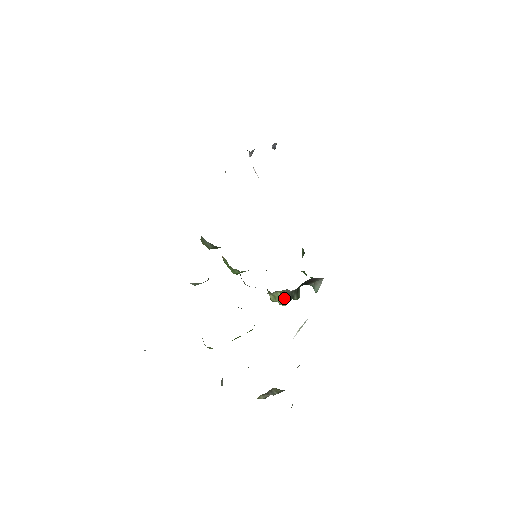
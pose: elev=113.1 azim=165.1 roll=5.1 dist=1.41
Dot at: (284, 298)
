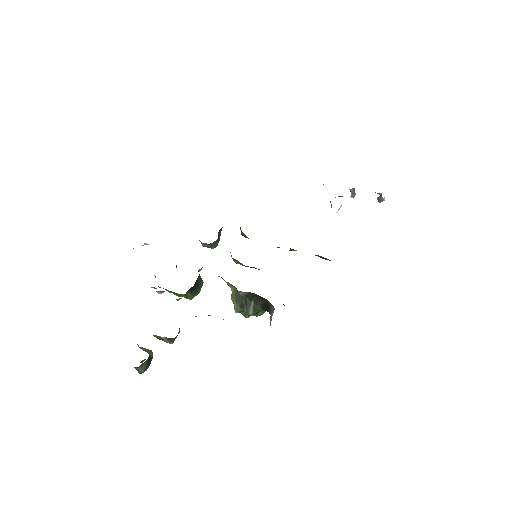
Dot at: (236, 300)
